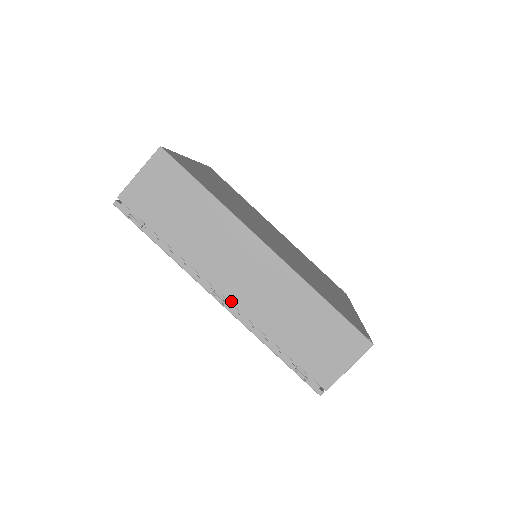
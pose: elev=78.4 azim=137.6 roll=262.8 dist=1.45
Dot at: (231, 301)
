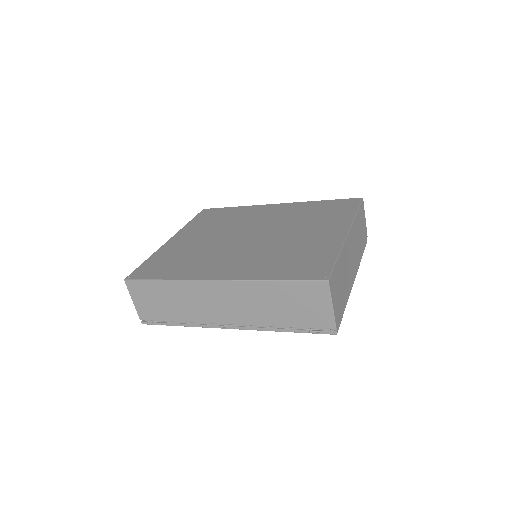
Dot at: (235, 324)
